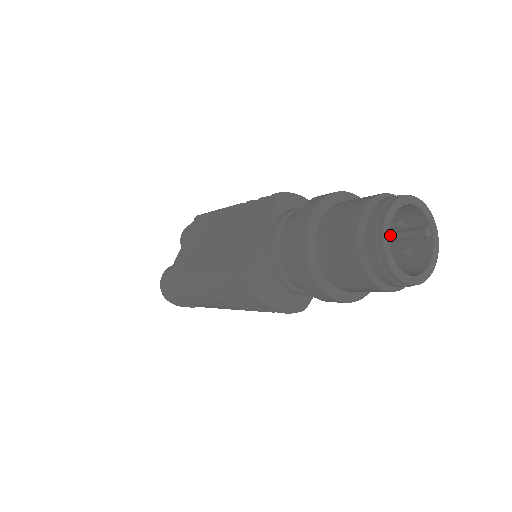
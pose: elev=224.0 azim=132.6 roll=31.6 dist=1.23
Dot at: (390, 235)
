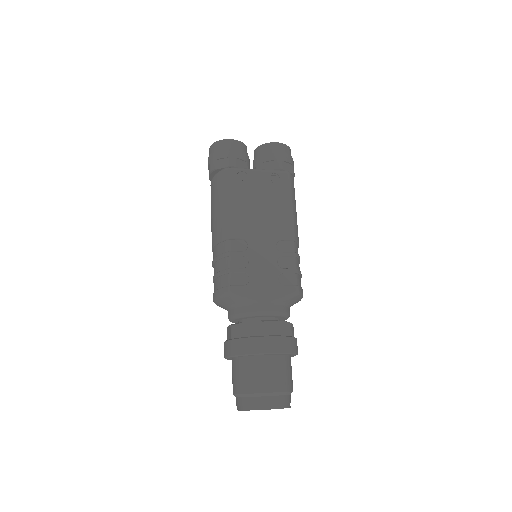
Dot at: occluded
